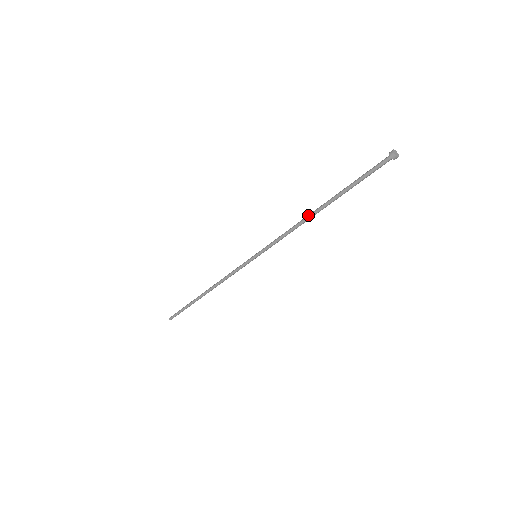
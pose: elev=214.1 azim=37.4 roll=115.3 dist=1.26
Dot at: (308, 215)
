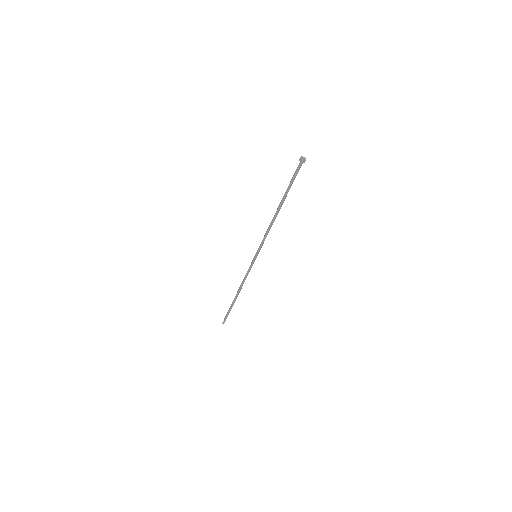
Dot at: (274, 216)
